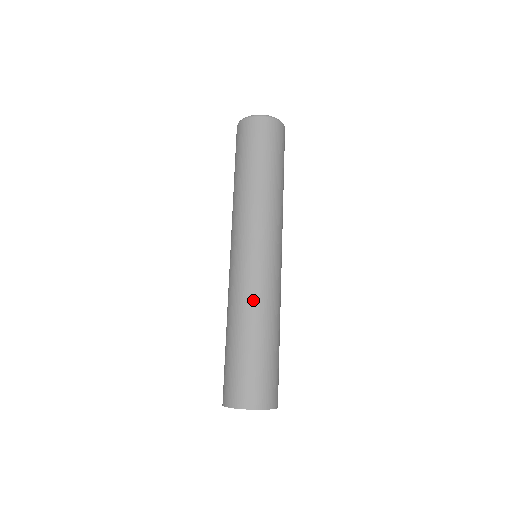
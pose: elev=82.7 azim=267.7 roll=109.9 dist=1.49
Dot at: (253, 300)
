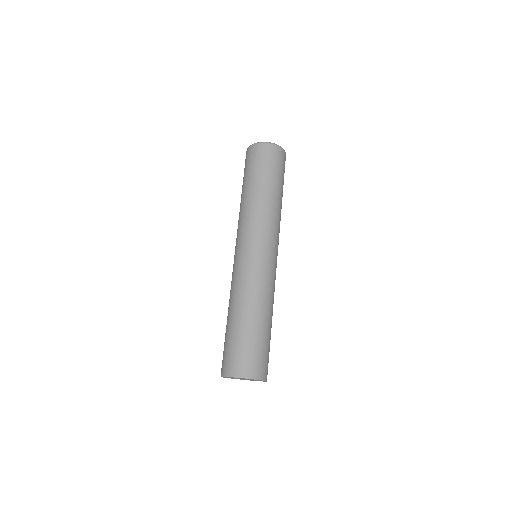
Dot at: (260, 290)
